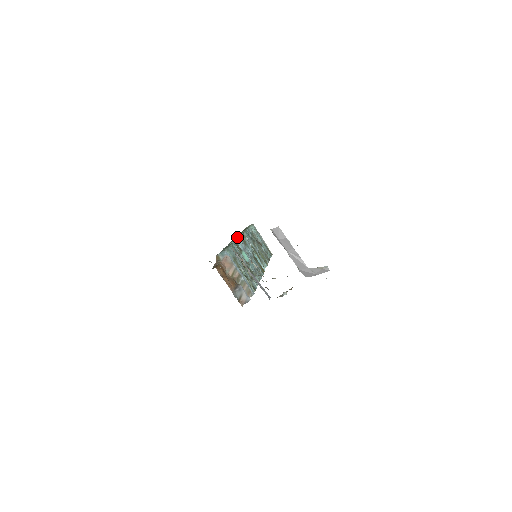
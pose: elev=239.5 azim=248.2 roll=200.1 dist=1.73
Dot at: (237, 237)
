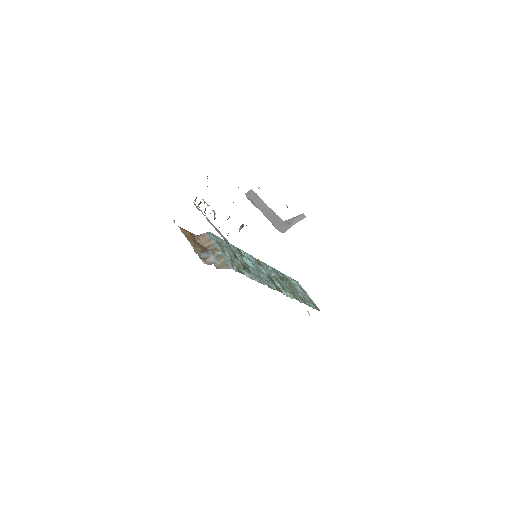
Dot at: occluded
